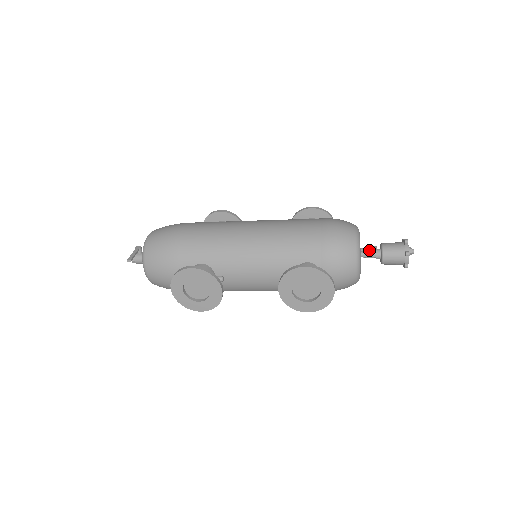
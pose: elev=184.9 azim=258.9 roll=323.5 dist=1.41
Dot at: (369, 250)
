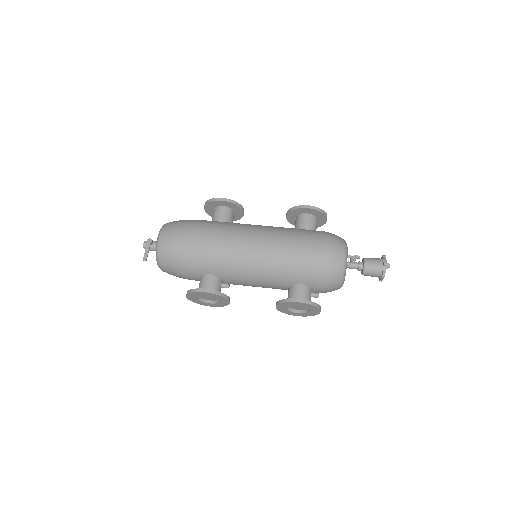
Dot at: (353, 264)
